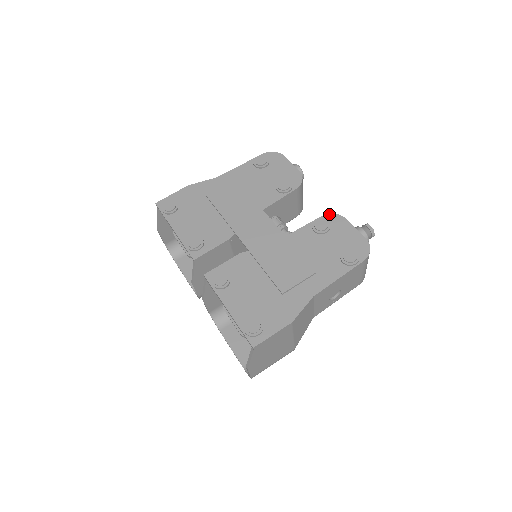
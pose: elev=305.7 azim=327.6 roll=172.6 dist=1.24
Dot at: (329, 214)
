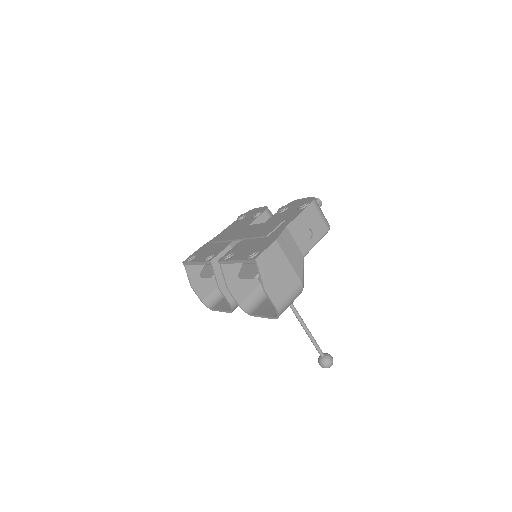
Dot at: occluded
